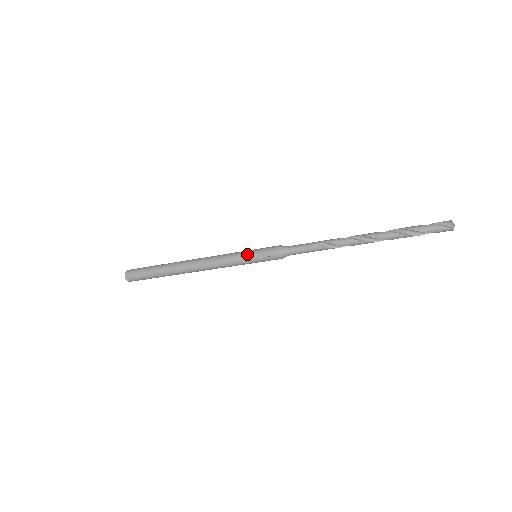
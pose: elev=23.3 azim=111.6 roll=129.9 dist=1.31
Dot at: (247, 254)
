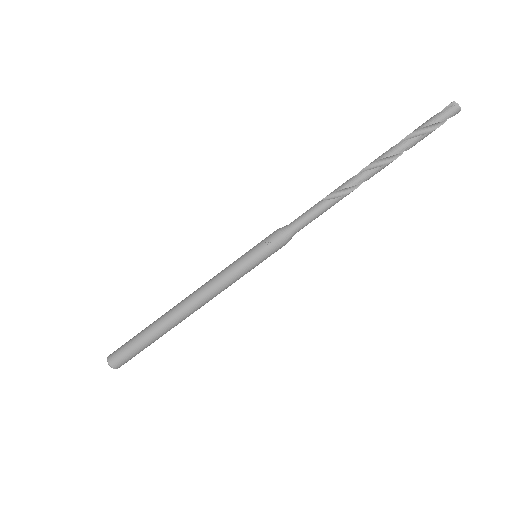
Dot at: (244, 255)
